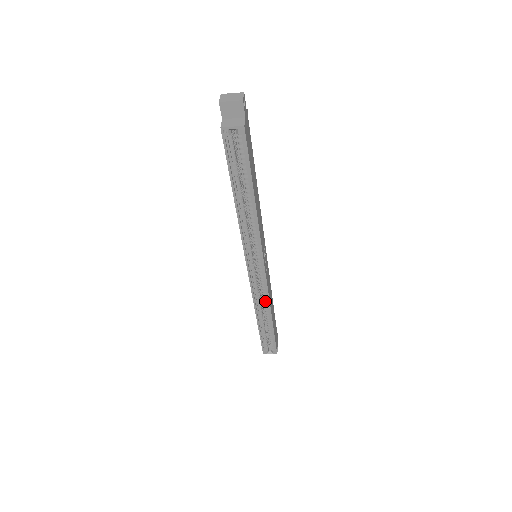
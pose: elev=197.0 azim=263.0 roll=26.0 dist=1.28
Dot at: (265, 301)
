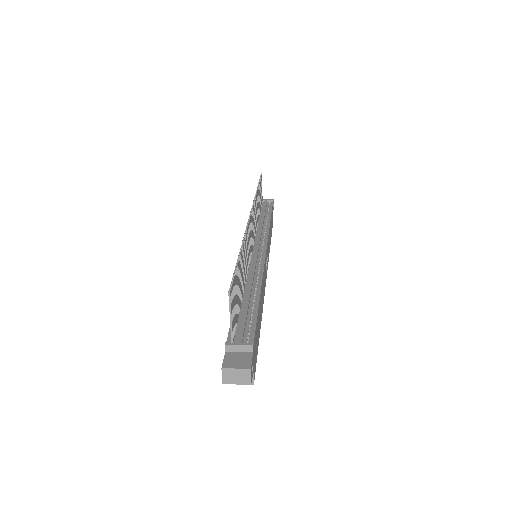
Dot at: occluded
